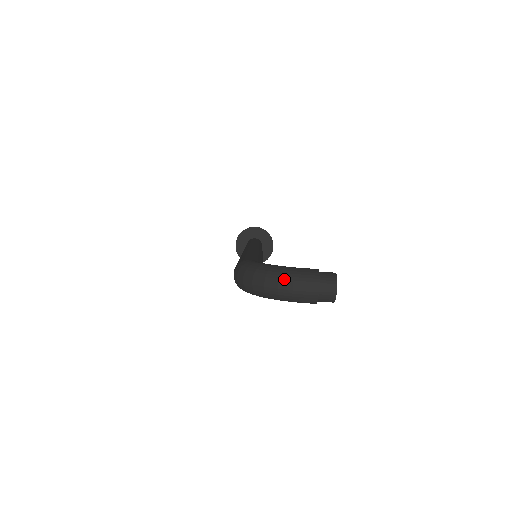
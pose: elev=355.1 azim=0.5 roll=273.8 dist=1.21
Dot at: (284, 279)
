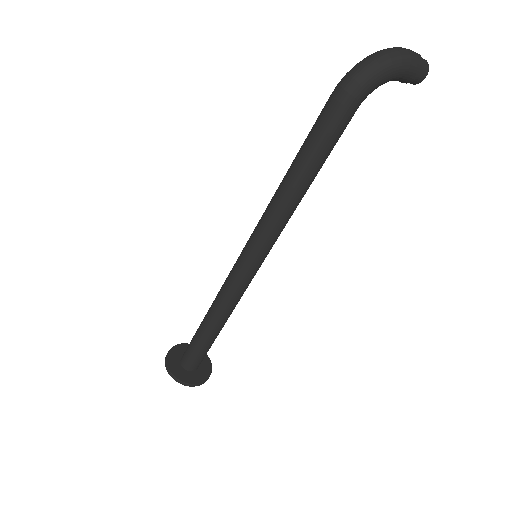
Dot at: (395, 47)
